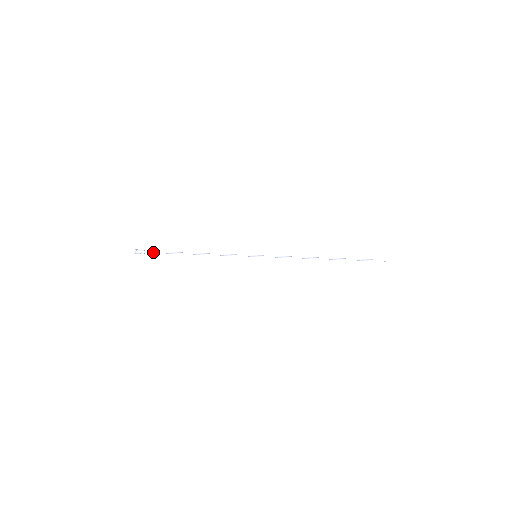
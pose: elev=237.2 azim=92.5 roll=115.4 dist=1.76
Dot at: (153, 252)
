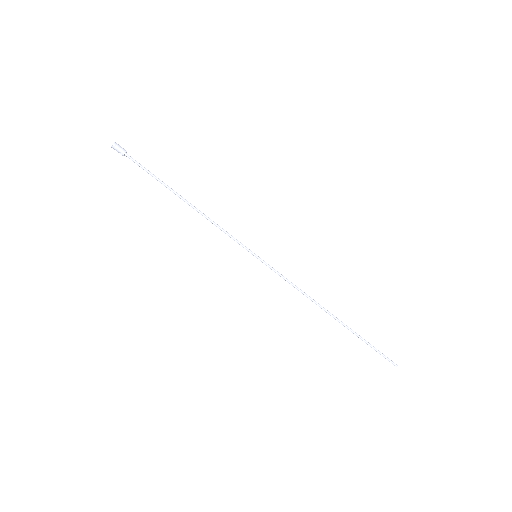
Dot at: (136, 162)
